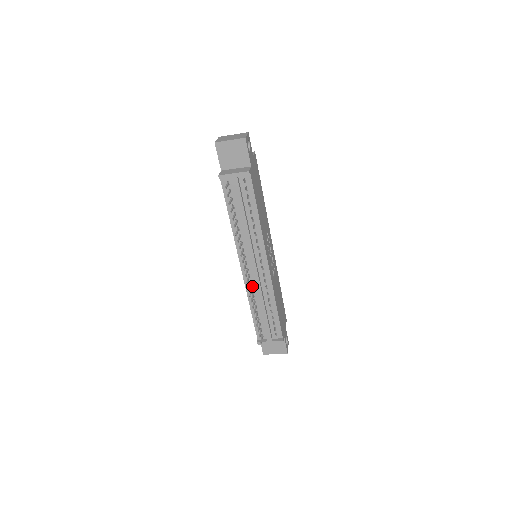
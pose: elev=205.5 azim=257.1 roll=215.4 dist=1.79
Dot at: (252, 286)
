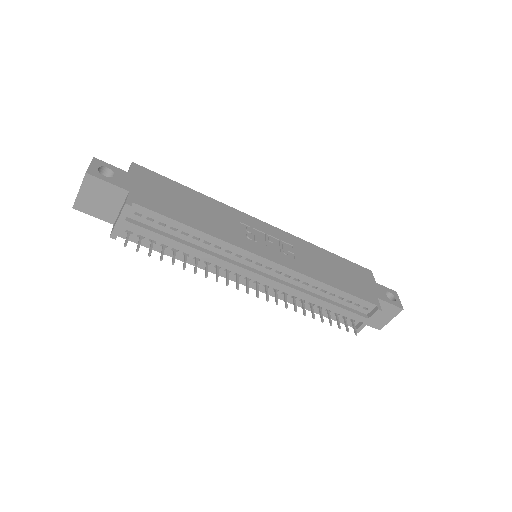
Dot at: (282, 292)
